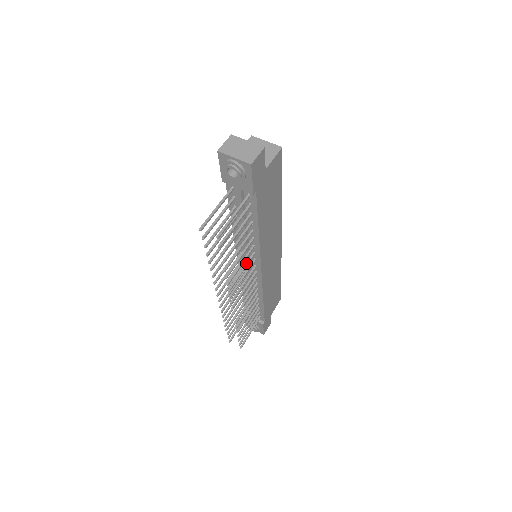
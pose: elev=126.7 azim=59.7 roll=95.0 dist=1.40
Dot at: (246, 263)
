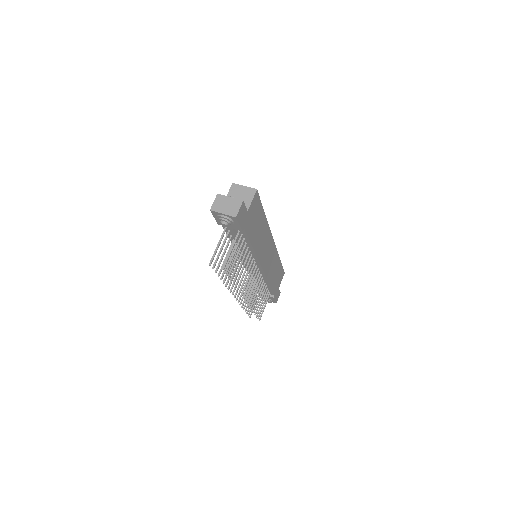
Dot at: (249, 268)
